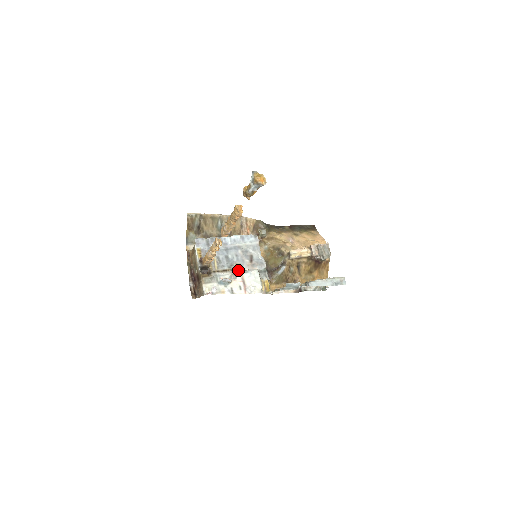
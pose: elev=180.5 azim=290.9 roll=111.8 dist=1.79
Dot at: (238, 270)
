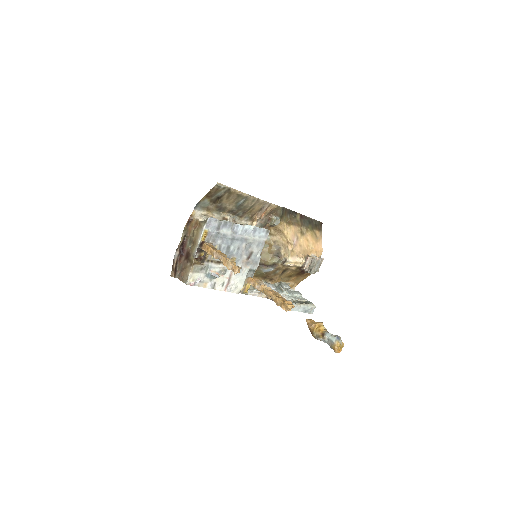
Dot at: occluded
